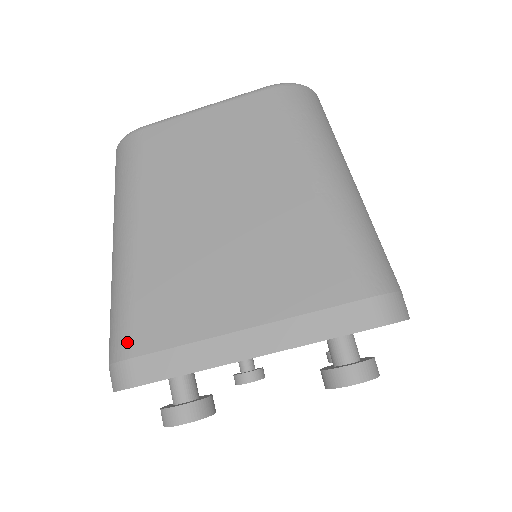
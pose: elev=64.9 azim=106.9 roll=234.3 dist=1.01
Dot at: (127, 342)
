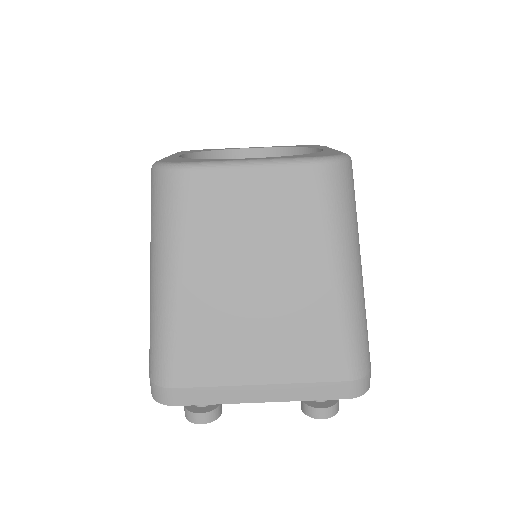
Dot at: (171, 375)
